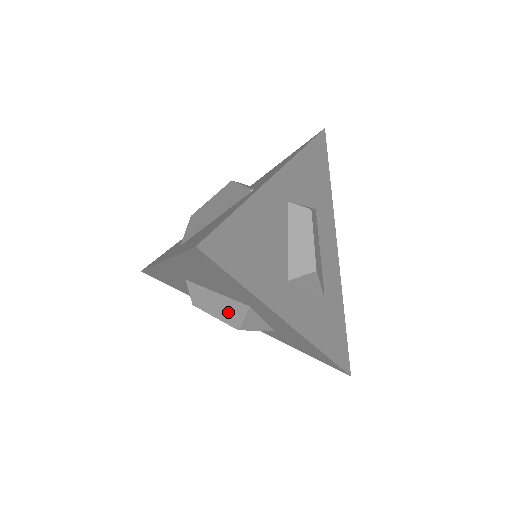
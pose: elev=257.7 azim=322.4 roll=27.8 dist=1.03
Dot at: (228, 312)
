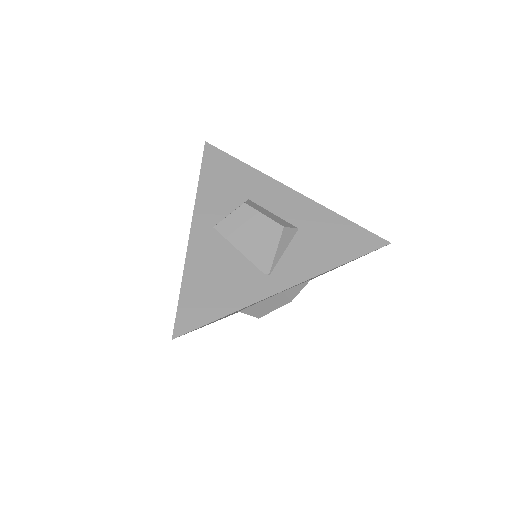
Dot at: occluded
